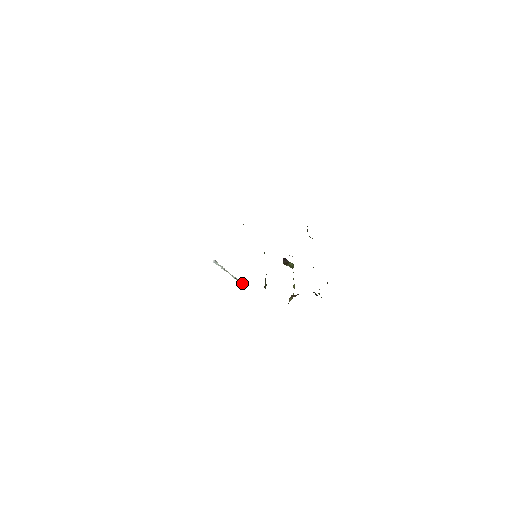
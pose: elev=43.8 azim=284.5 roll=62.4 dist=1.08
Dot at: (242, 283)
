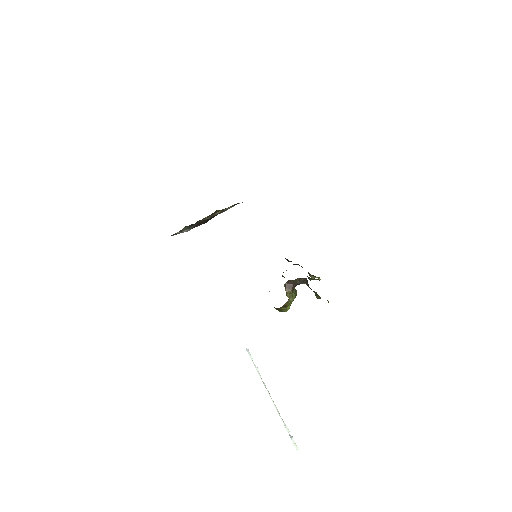
Dot at: (290, 435)
